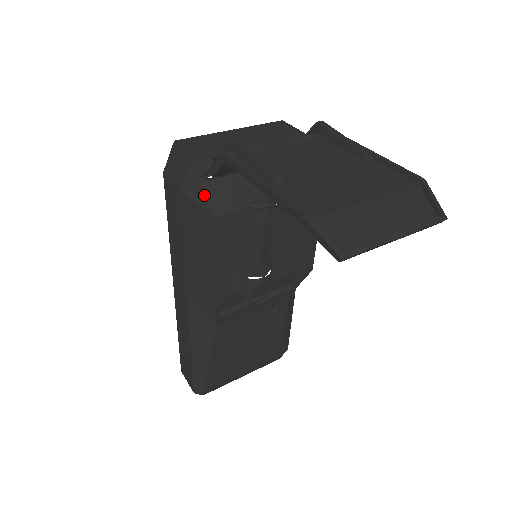
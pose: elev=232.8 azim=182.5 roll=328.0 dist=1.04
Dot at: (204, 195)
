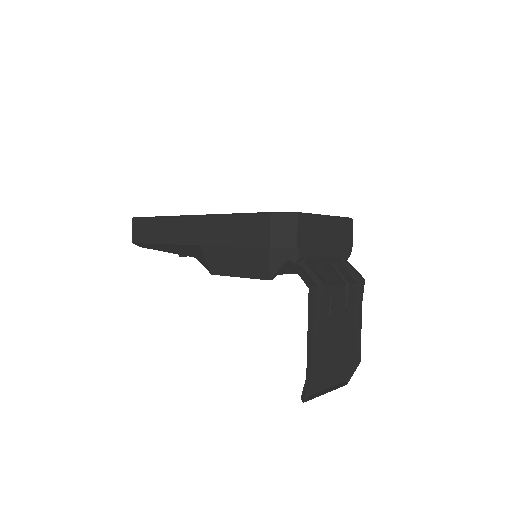
Dot at: (279, 267)
